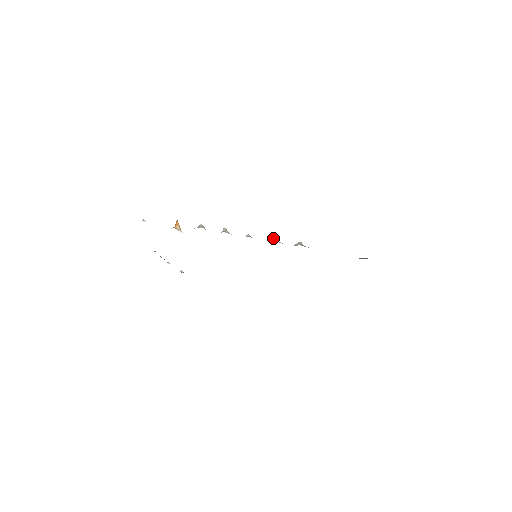
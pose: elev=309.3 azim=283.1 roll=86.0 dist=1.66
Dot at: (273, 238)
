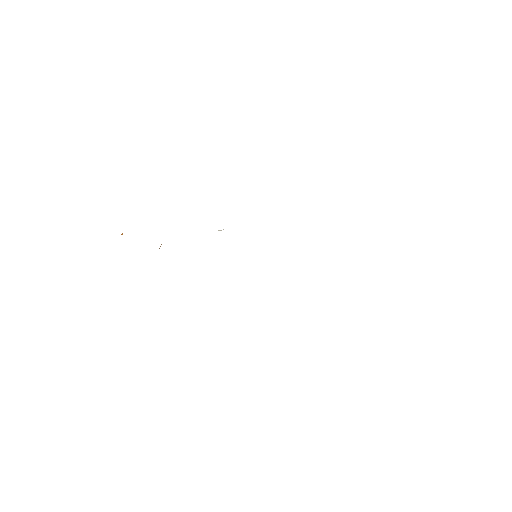
Dot at: occluded
